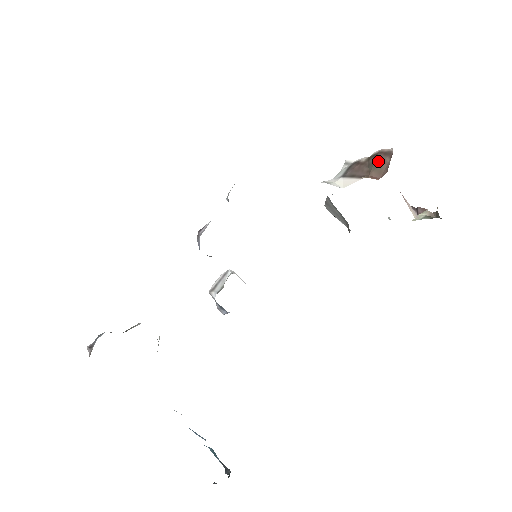
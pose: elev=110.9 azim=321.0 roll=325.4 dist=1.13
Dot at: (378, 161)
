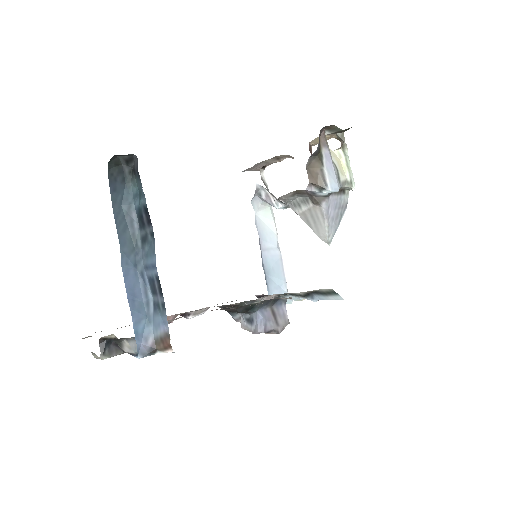
Dot at: occluded
